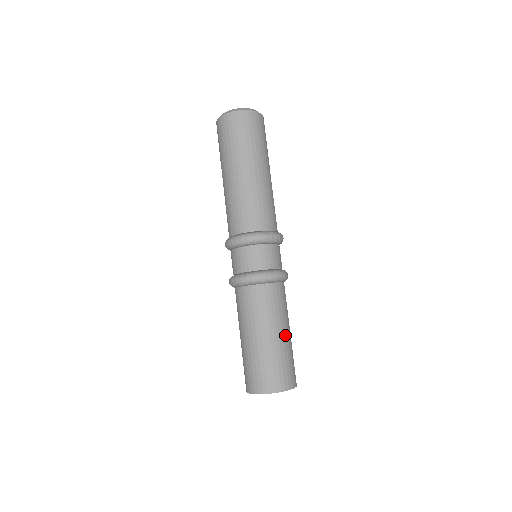
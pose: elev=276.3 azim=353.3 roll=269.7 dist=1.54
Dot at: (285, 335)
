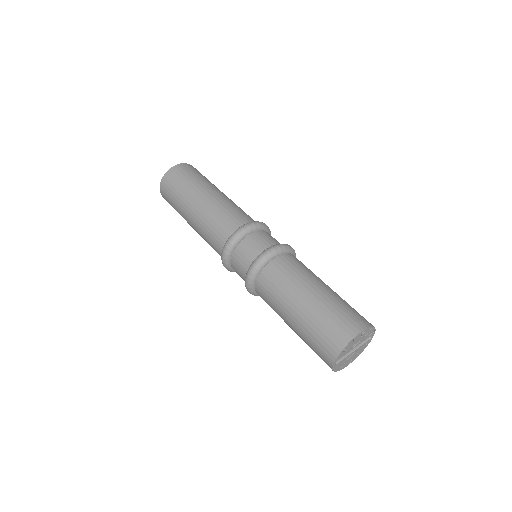
Dot at: (330, 288)
